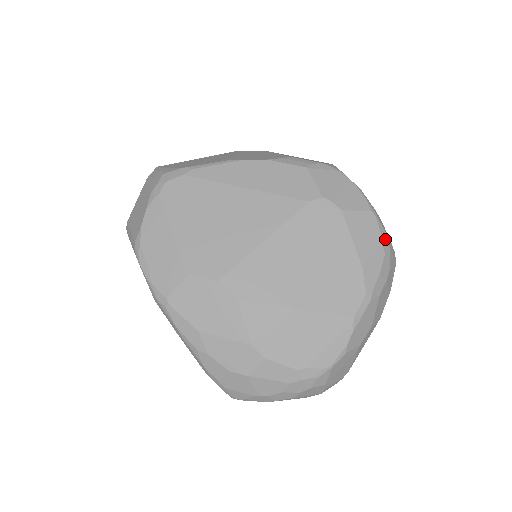
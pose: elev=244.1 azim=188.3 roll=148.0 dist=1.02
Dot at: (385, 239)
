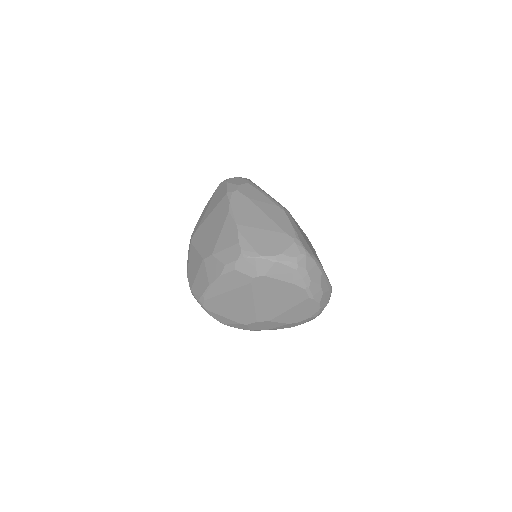
Dot at: (291, 264)
